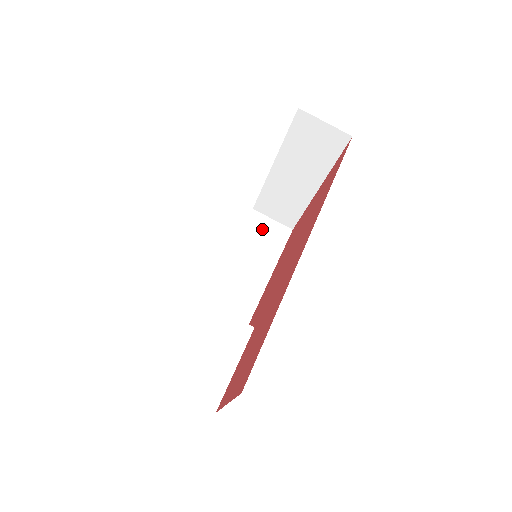
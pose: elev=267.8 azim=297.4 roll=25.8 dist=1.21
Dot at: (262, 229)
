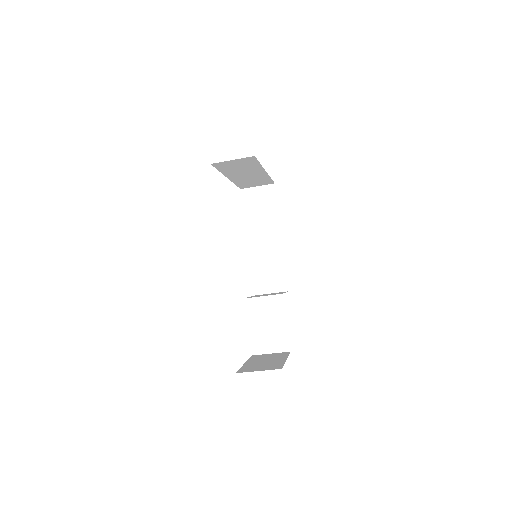
Dot at: (255, 200)
